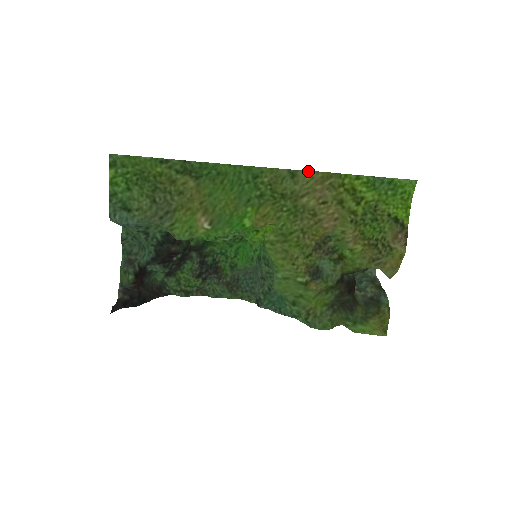
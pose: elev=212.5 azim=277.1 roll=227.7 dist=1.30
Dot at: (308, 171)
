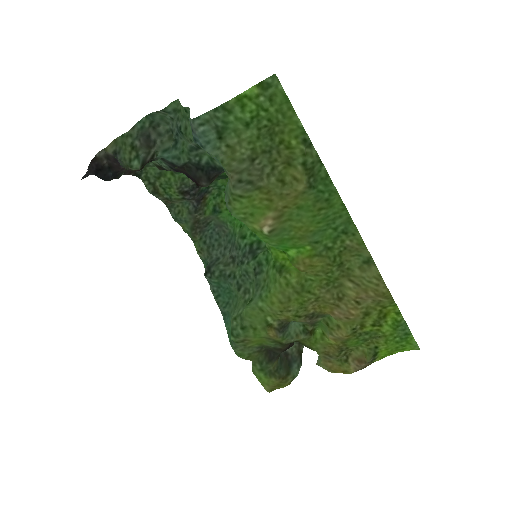
Dot at: occluded
